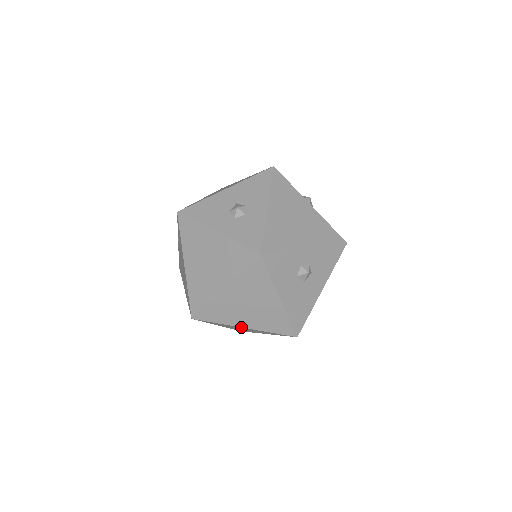
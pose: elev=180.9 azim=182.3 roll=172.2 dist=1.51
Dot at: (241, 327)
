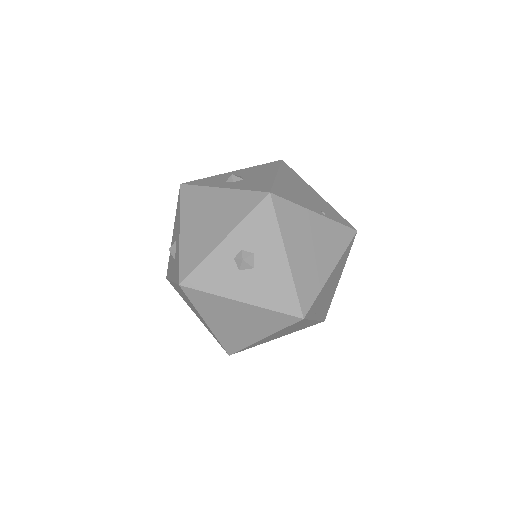
Dot at: (260, 340)
